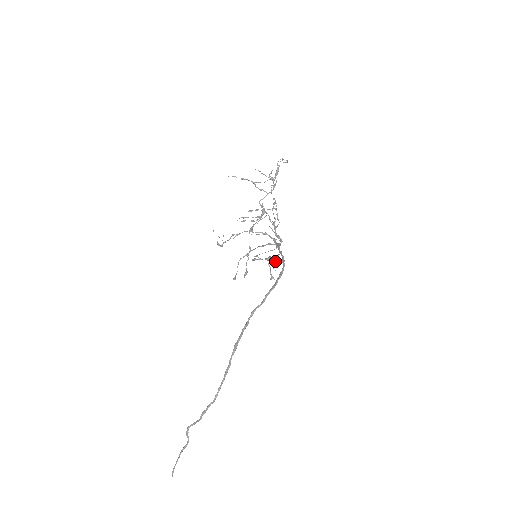
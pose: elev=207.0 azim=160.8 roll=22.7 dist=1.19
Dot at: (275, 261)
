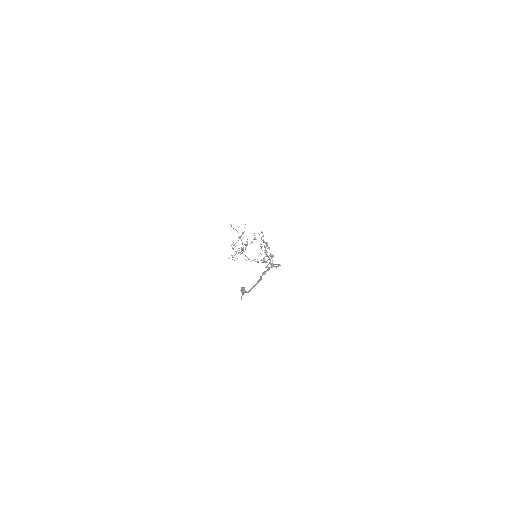
Dot at: occluded
